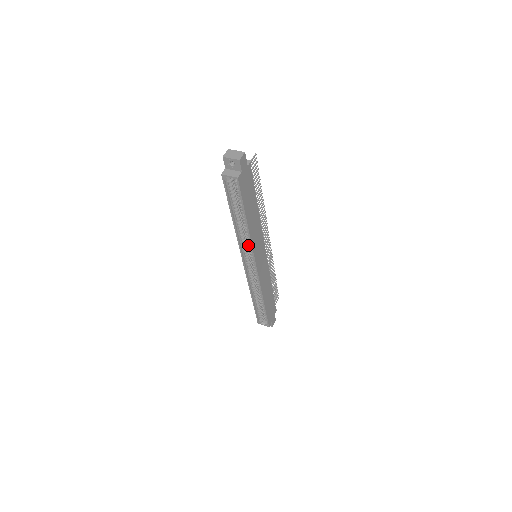
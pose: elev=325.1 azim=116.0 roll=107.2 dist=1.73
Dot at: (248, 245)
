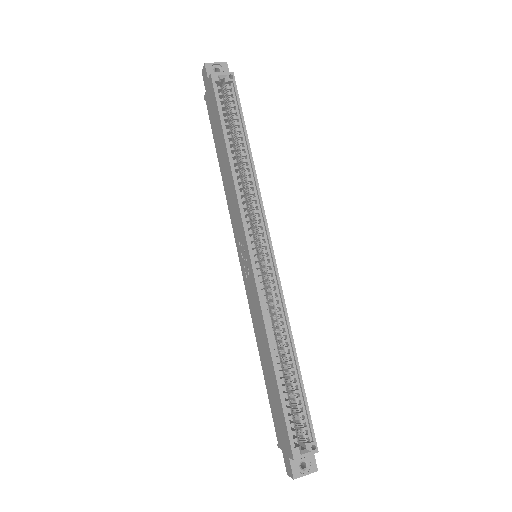
Dot at: (253, 204)
